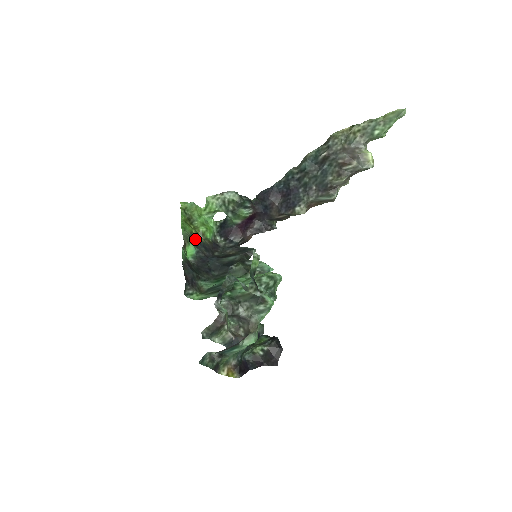
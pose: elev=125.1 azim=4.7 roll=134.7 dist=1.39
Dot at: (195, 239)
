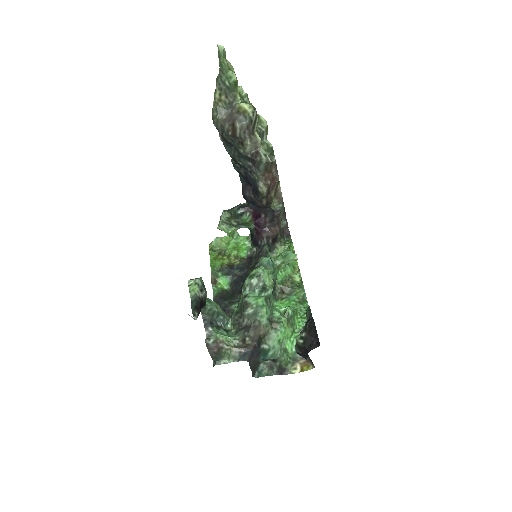
Dot at: (226, 268)
